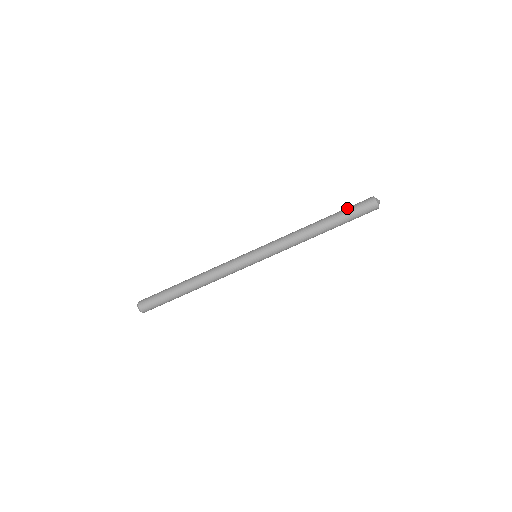
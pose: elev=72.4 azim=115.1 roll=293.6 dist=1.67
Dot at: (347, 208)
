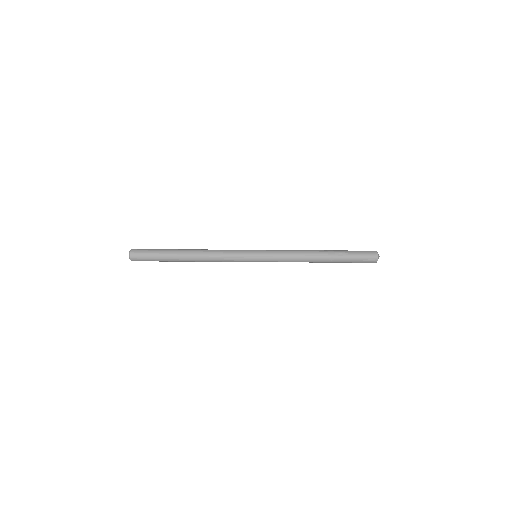
Dot at: (352, 258)
